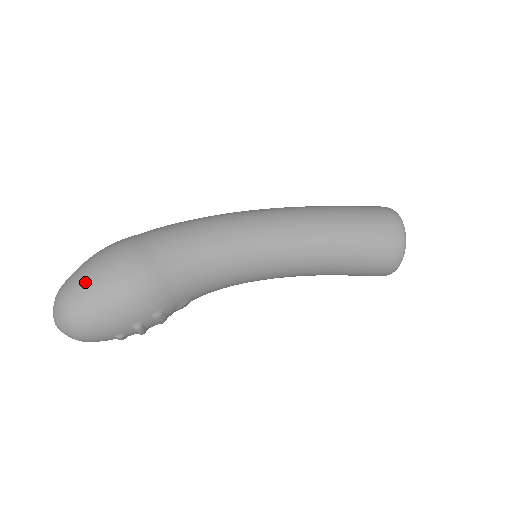
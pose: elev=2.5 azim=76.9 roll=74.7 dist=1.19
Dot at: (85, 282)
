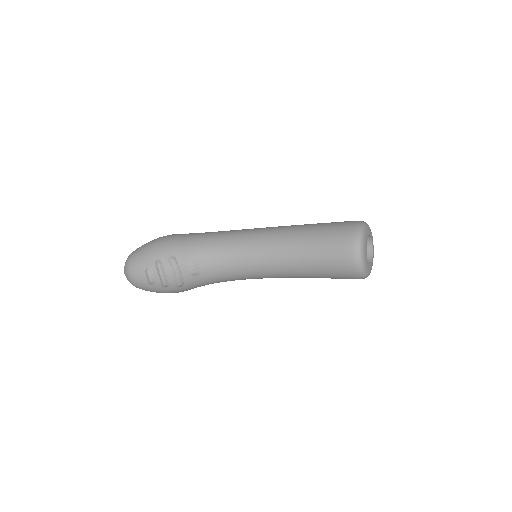
Dot at: occluded
